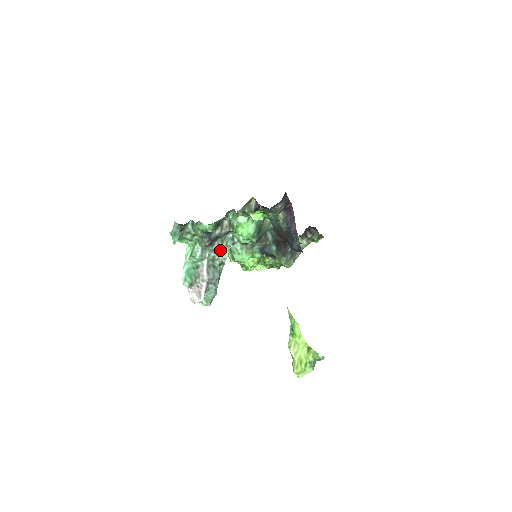
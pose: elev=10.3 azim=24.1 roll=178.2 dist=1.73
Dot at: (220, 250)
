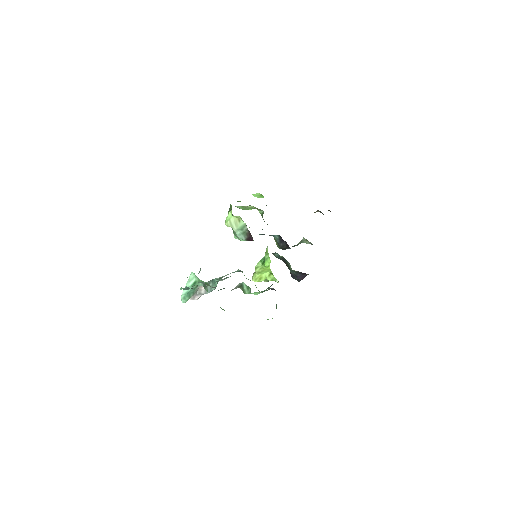
Dot at: (224, 279)
